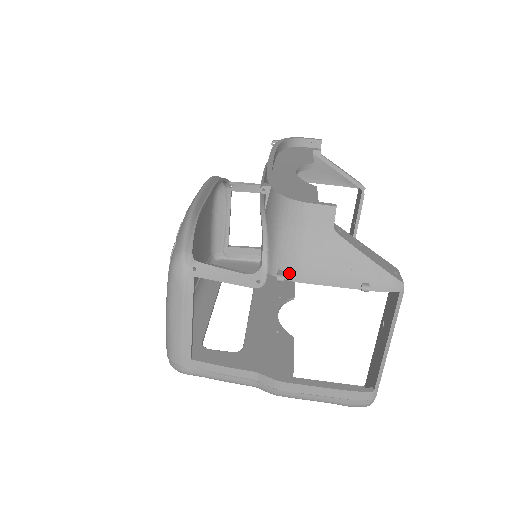
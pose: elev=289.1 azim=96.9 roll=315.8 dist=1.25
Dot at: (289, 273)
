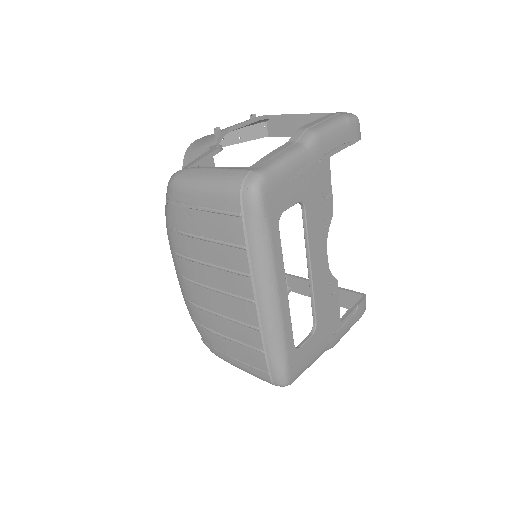
Dot at: (220, 133)
